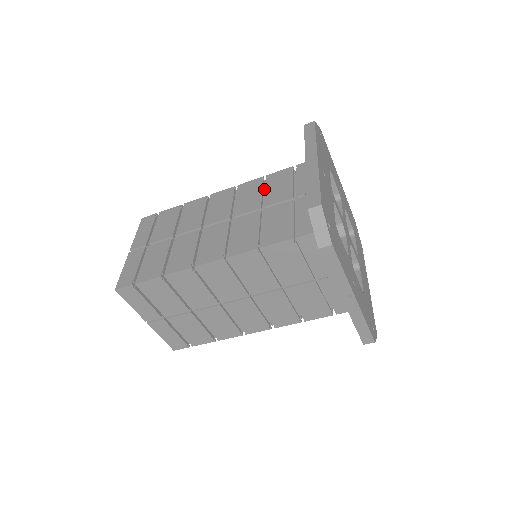
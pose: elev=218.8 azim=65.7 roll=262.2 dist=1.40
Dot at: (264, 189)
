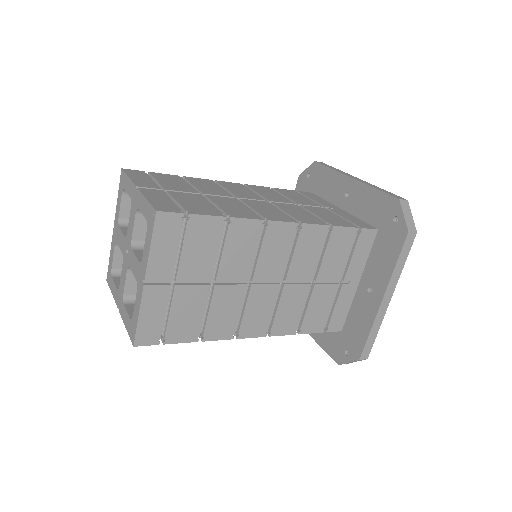
Dot at: (321, 241)
